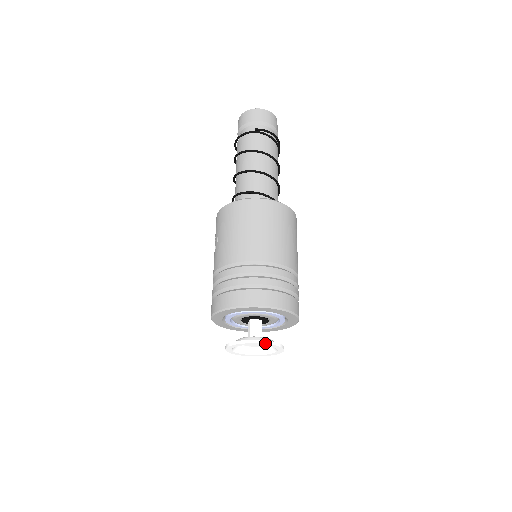
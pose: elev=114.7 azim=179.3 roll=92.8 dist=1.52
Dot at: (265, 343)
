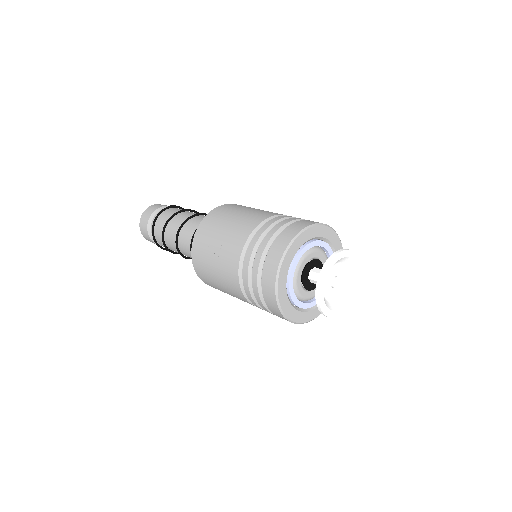
Dot at: (350, 250)
